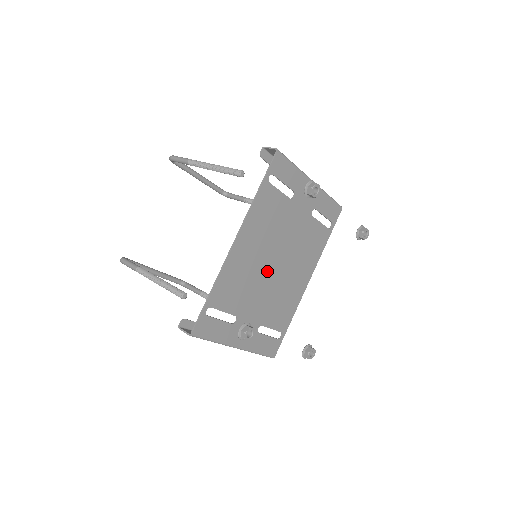
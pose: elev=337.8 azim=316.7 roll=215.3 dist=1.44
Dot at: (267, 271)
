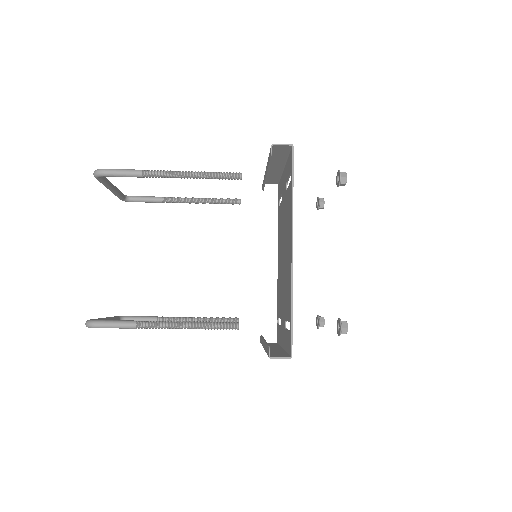
Dot at: occluded
